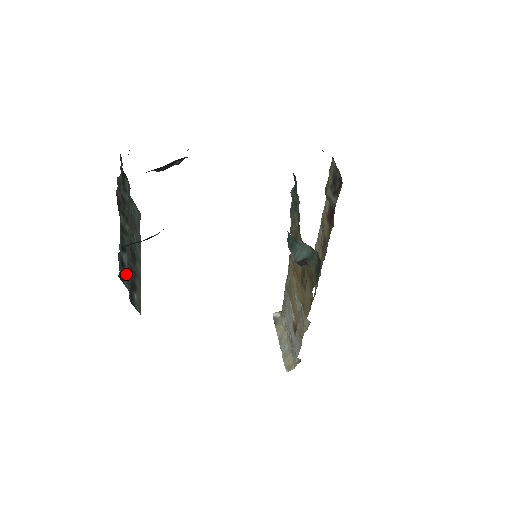
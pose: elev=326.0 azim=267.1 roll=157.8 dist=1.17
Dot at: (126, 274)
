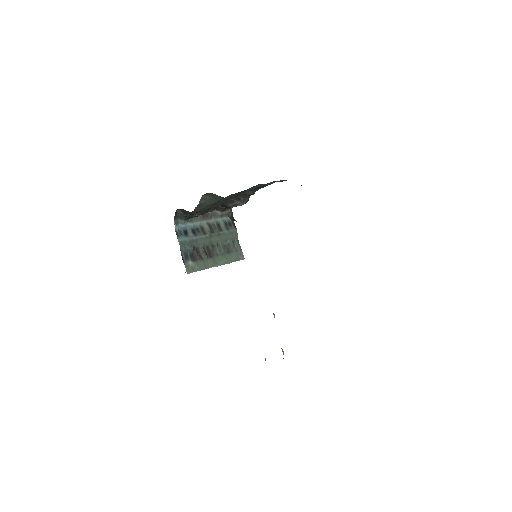
Dot at: (185, 239)
